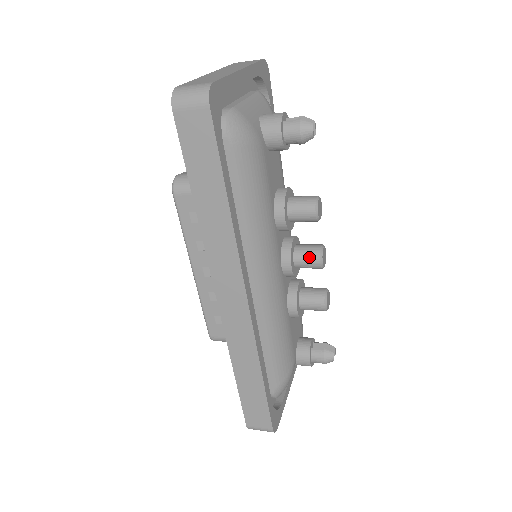
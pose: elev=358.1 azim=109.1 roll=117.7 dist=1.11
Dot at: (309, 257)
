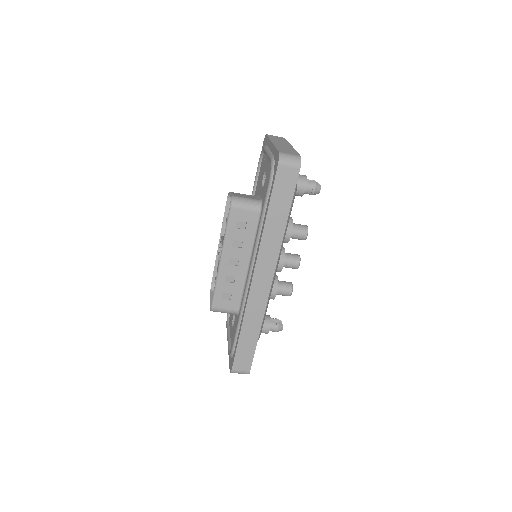
Dot at: (293, 261)
